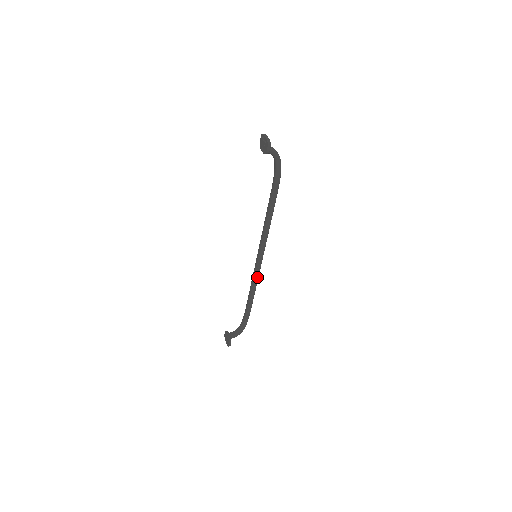
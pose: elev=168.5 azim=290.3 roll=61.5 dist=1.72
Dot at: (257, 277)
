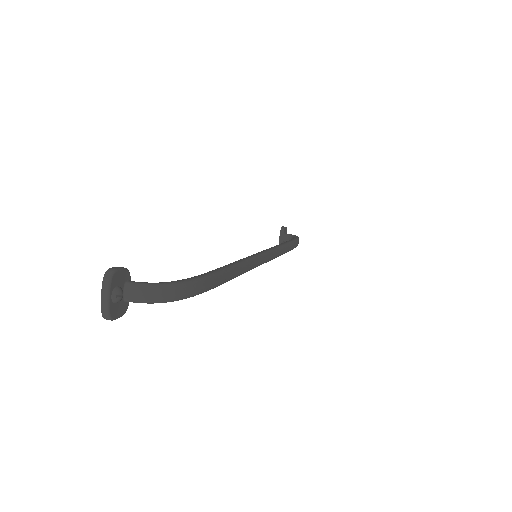
Dot at: occluded
